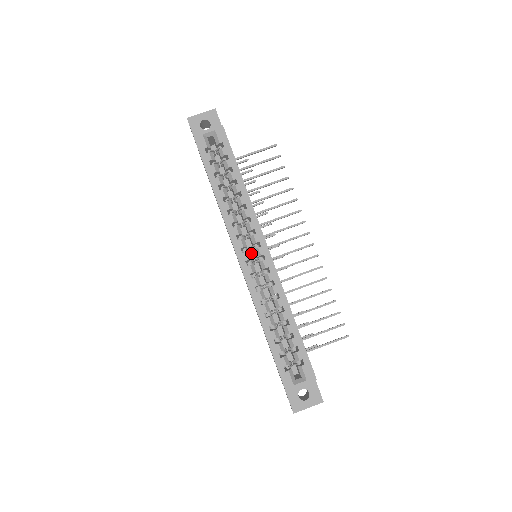
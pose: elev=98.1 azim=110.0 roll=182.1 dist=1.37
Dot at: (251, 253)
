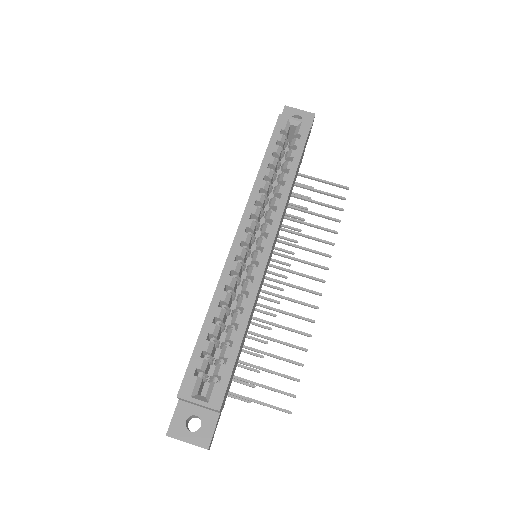
Dot at: (253, 249)
